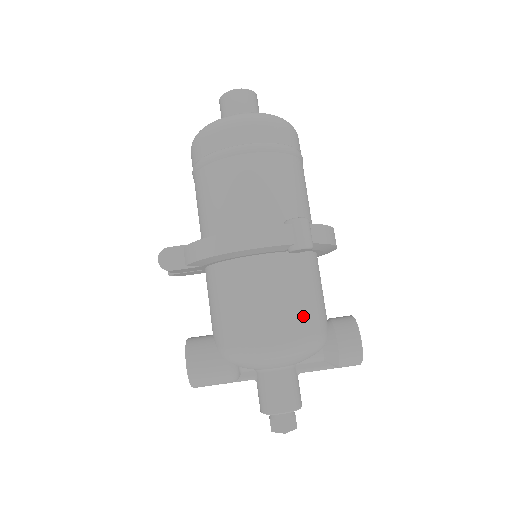
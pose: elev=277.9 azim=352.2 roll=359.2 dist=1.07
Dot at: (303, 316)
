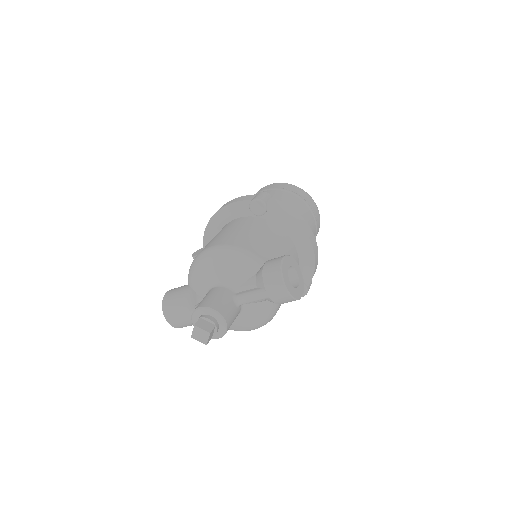
Dot at: (242, 239)
